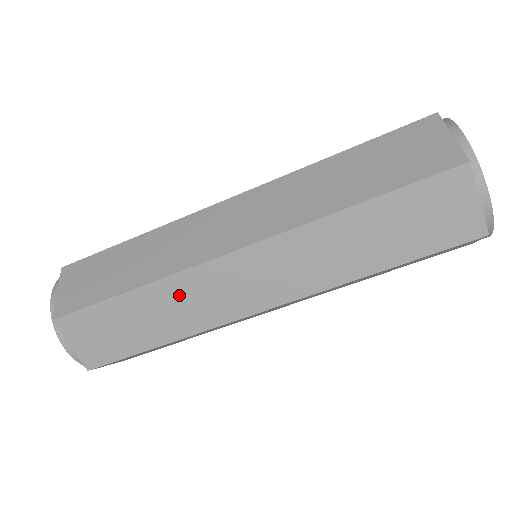
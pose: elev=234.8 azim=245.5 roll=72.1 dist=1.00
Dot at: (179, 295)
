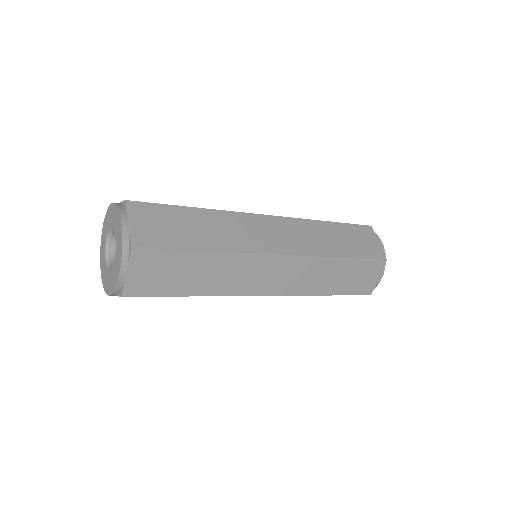
Dot at: occluded
